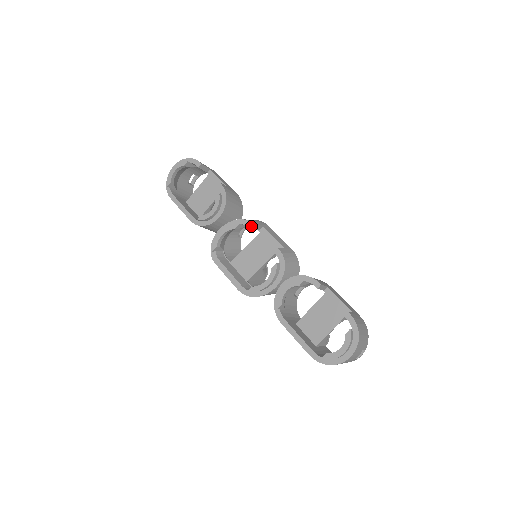
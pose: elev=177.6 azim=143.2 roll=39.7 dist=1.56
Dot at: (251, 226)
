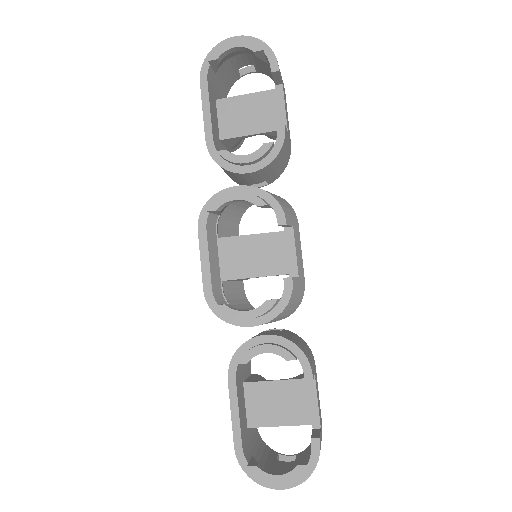
Dot at: (280, 218)
